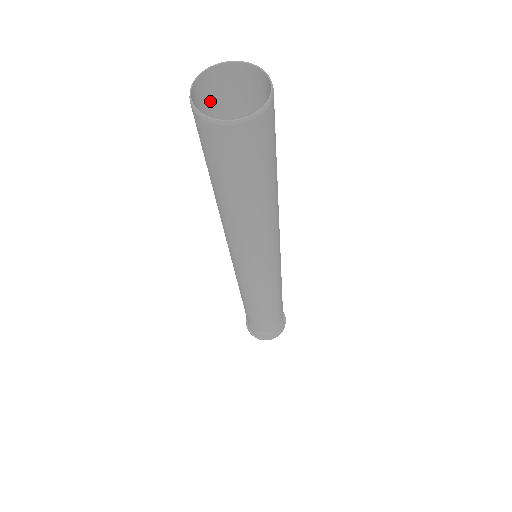
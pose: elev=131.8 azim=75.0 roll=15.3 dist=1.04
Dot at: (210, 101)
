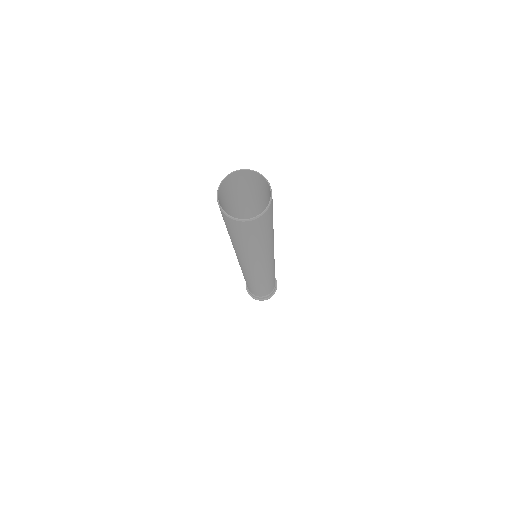
Dot at: (226, 190)
